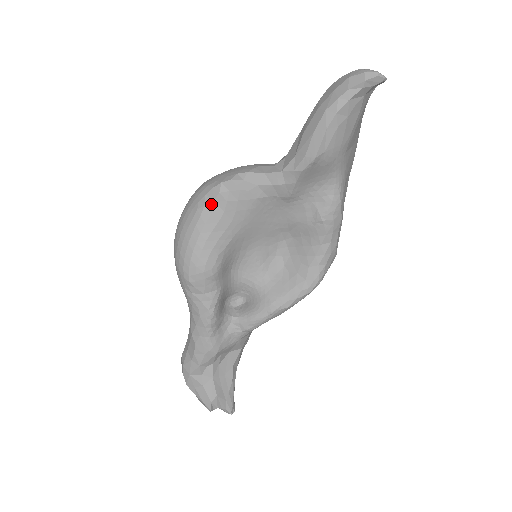
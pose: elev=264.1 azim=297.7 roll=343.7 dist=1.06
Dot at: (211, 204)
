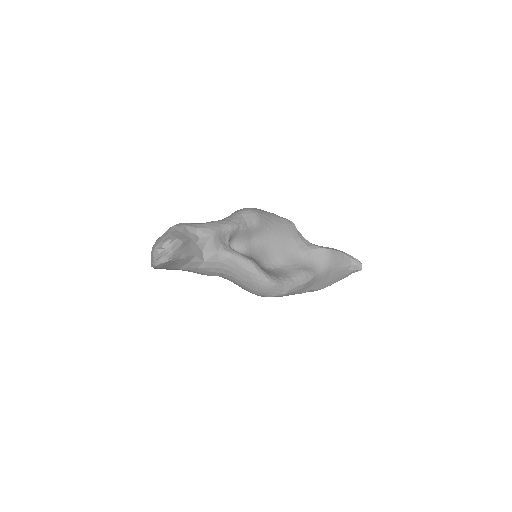
Dot at: (280, 218)
